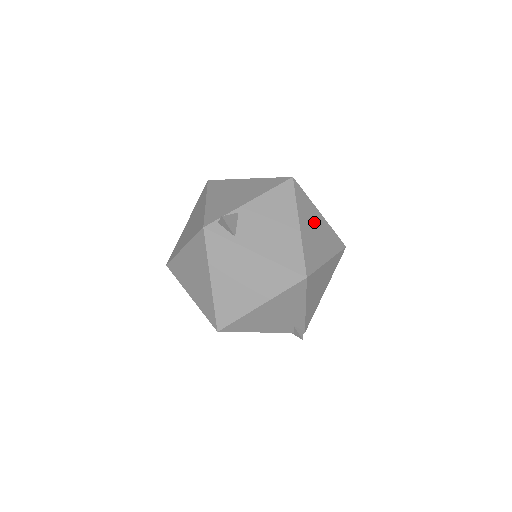
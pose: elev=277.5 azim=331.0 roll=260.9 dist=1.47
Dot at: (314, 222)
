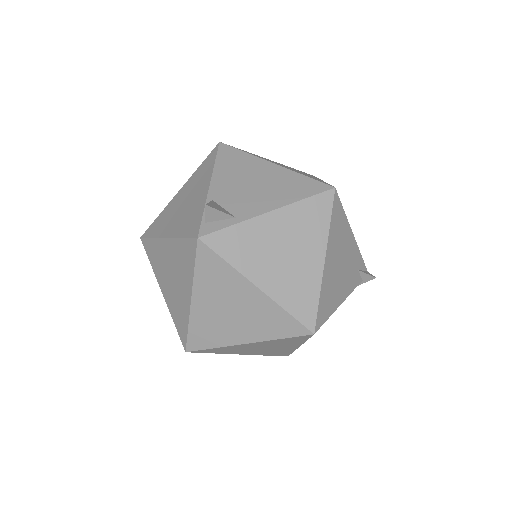
Dot at: occluded
